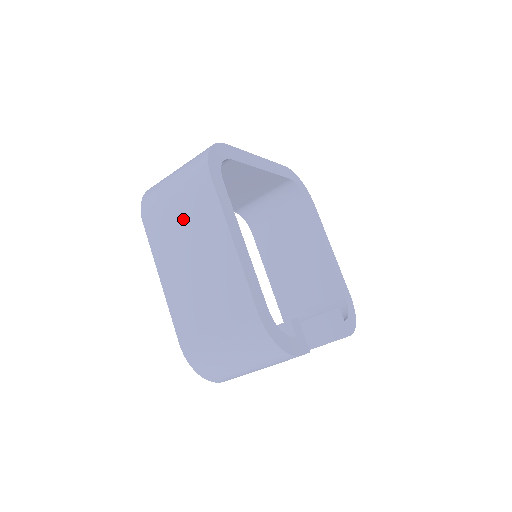
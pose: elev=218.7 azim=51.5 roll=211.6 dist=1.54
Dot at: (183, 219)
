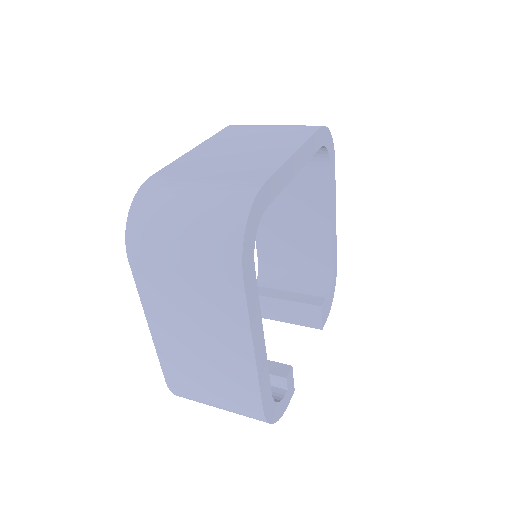
Dot at: (191, 294)
